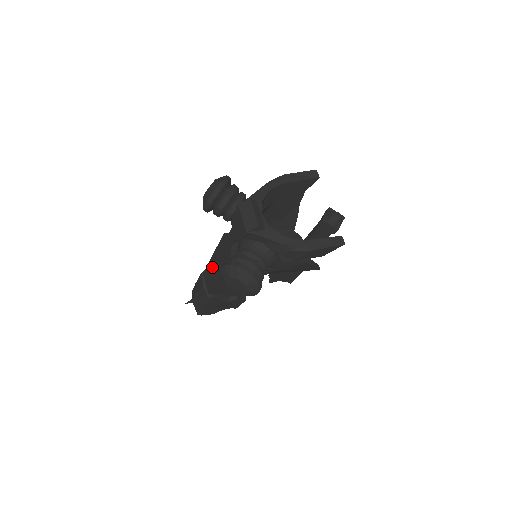
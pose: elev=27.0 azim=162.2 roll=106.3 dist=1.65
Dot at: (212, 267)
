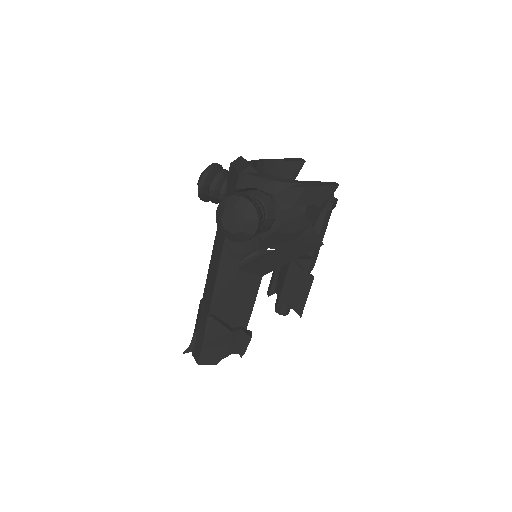
Dot at: (210, 273)
